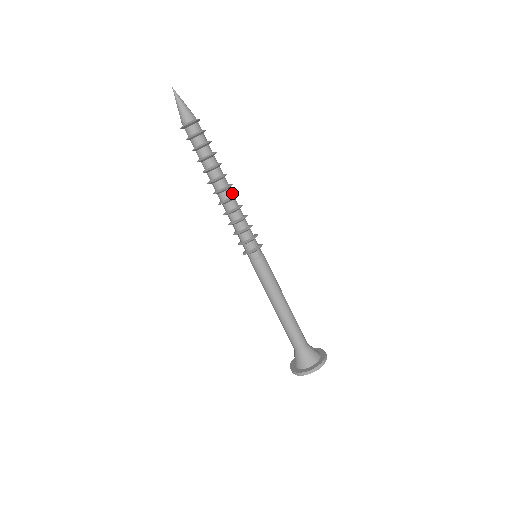
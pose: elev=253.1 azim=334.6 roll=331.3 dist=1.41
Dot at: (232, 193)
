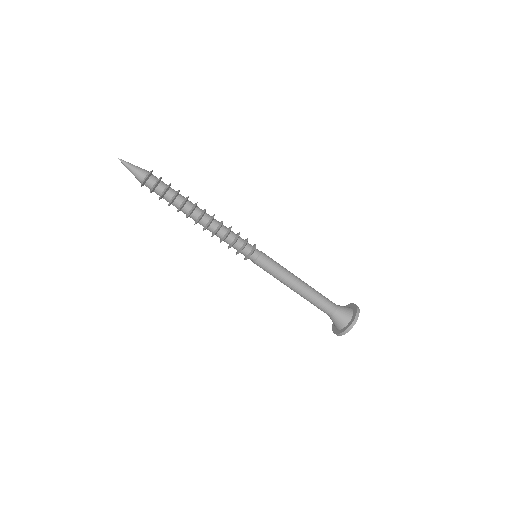
Dot at: (209, 217)
